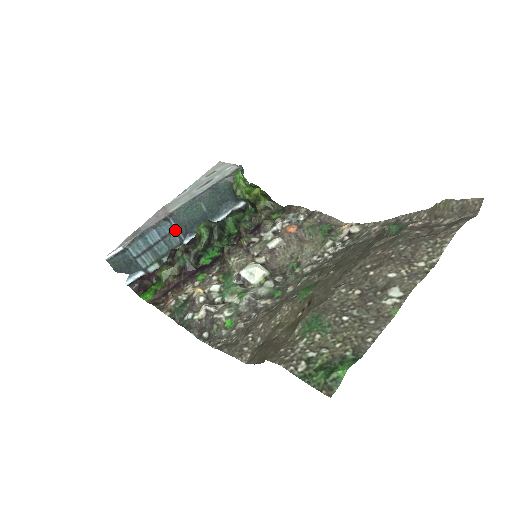
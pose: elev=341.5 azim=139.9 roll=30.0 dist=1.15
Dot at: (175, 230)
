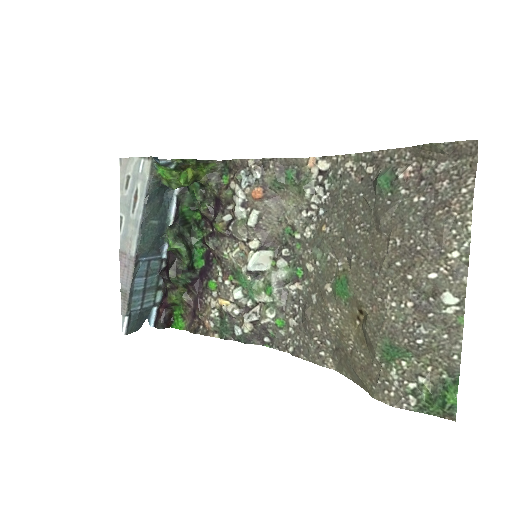
Dot at: (149, 260)
